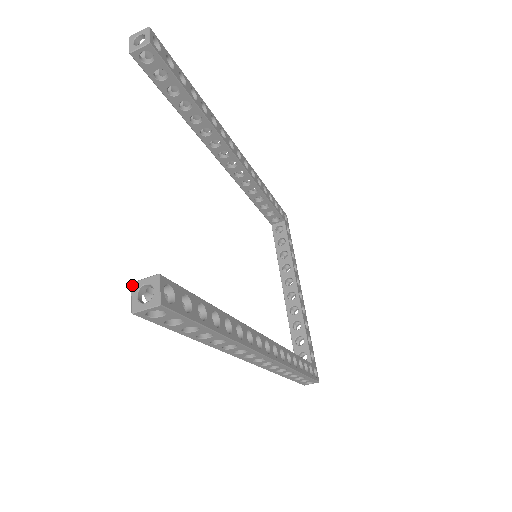
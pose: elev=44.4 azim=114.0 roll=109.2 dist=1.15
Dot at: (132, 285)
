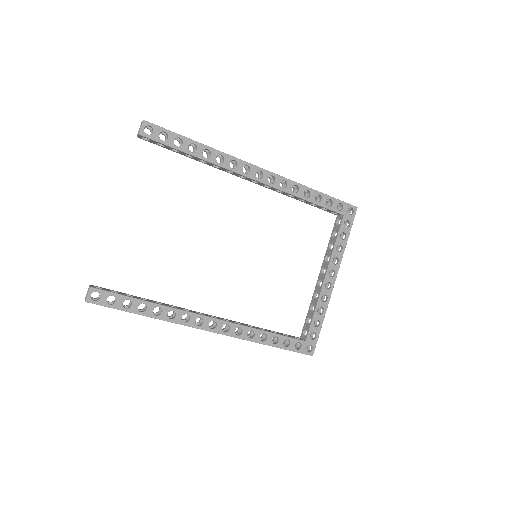
Dot at: occluded
